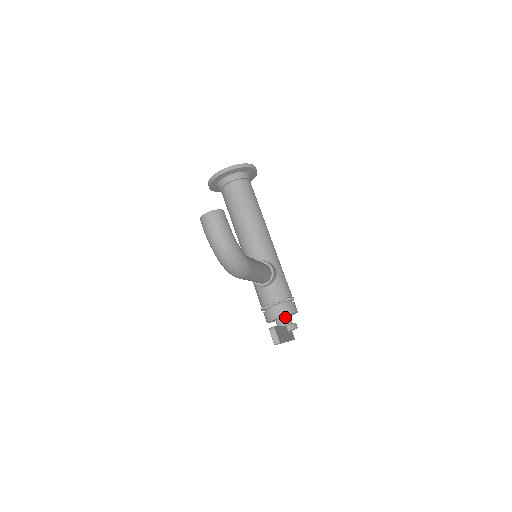
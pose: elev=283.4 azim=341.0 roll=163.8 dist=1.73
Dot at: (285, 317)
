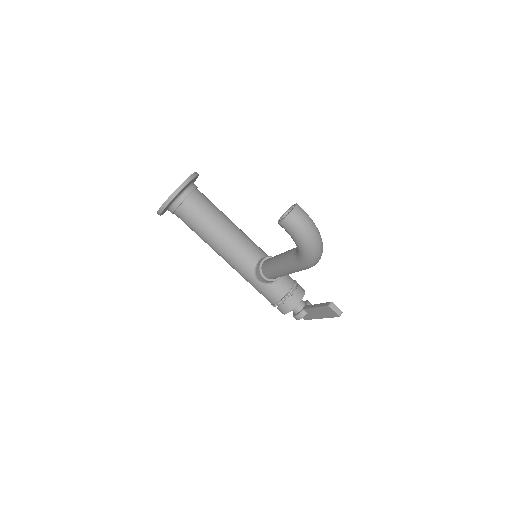
Dot at: occluded
